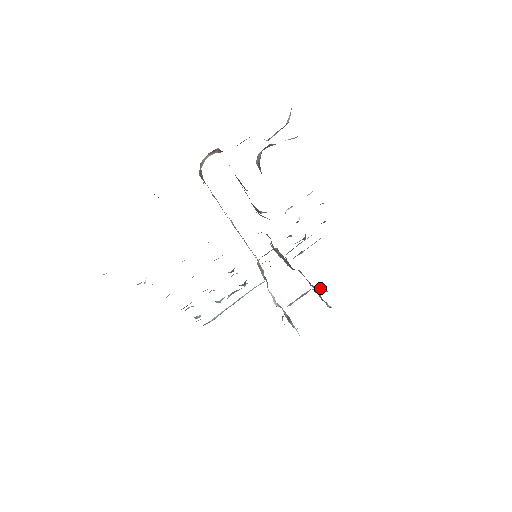
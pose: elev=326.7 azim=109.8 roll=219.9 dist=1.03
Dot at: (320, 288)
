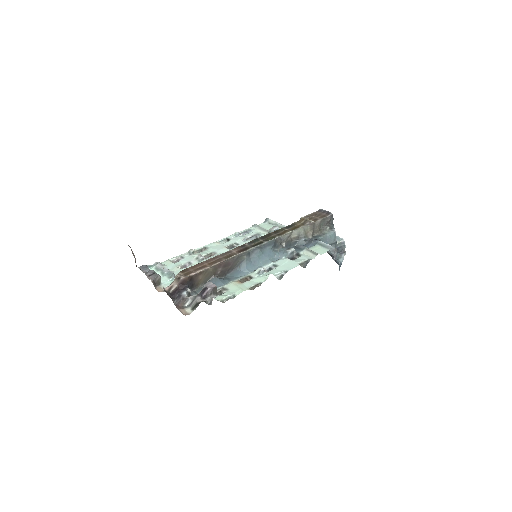
Dot at: (333, 254)
